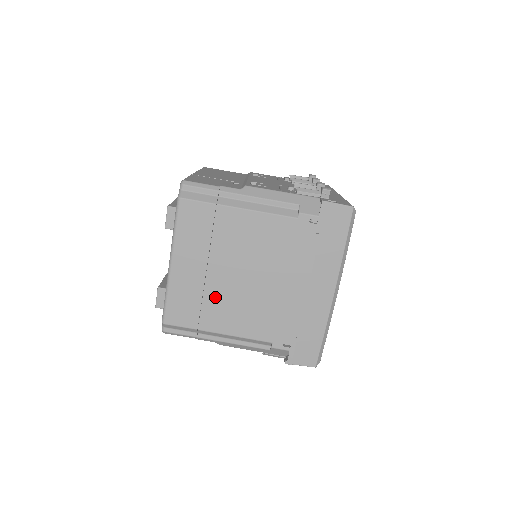
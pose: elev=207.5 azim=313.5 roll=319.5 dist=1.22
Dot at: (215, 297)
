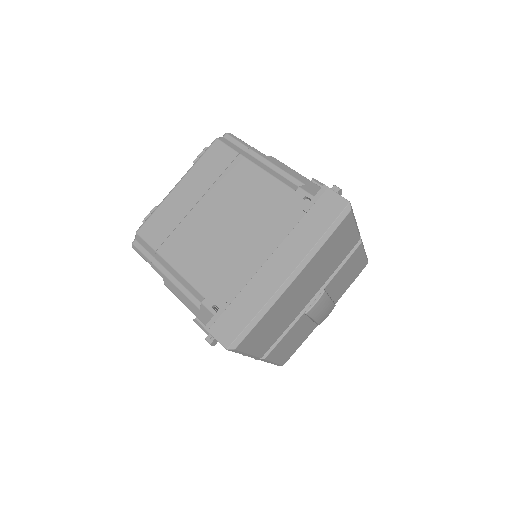
Dot at: (188, 229)
